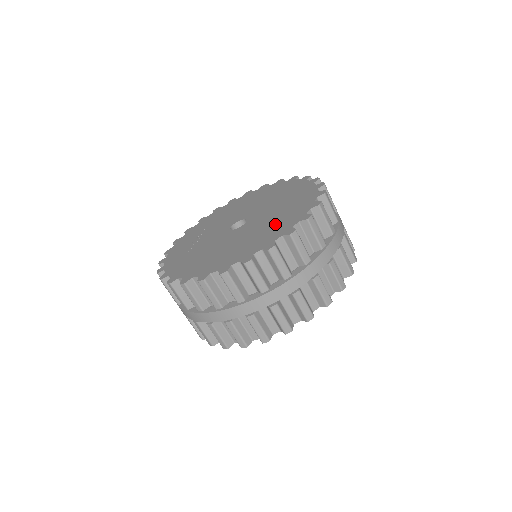
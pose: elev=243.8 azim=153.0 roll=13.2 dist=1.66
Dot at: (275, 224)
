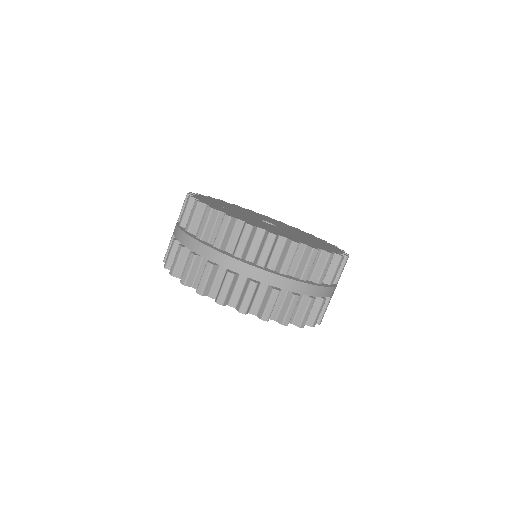
Dot at: (319, 243)
